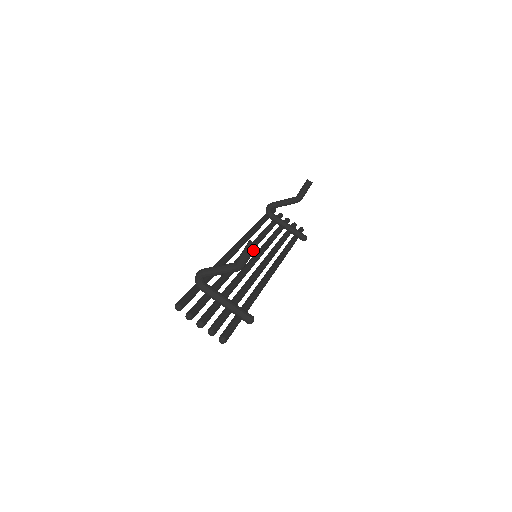
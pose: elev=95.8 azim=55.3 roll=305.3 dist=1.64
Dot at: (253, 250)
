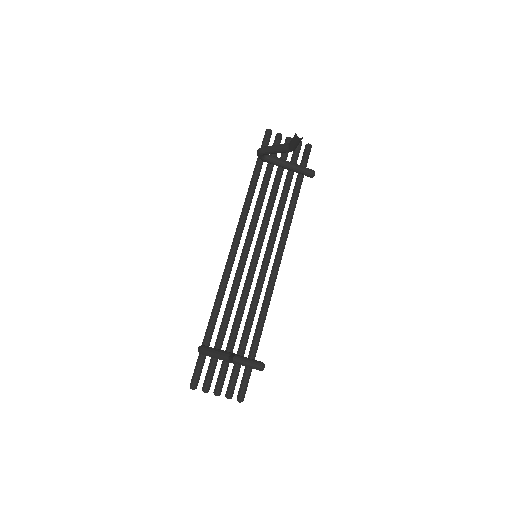
Dot at: occluded
